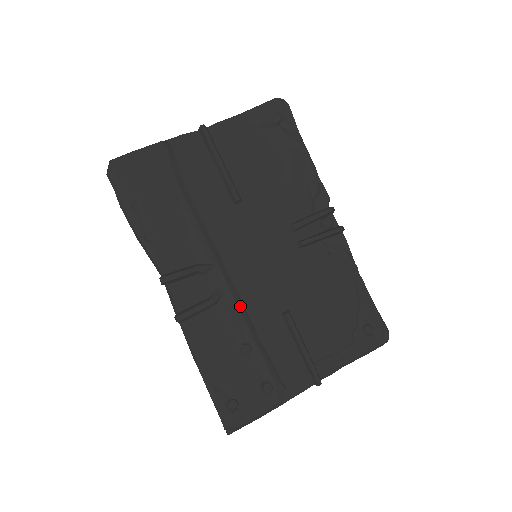
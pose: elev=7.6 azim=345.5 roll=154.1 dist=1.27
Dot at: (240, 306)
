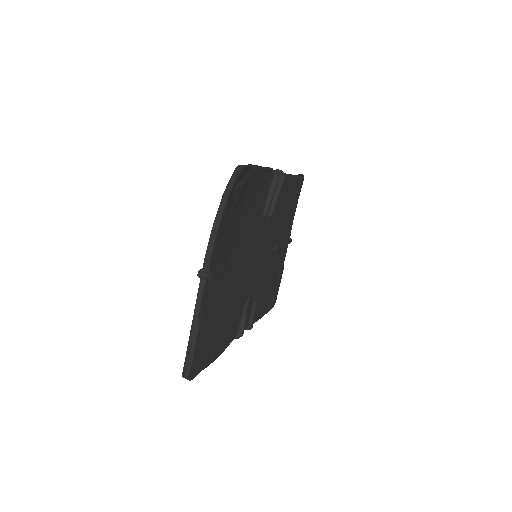
Dot at: (263, 281)
